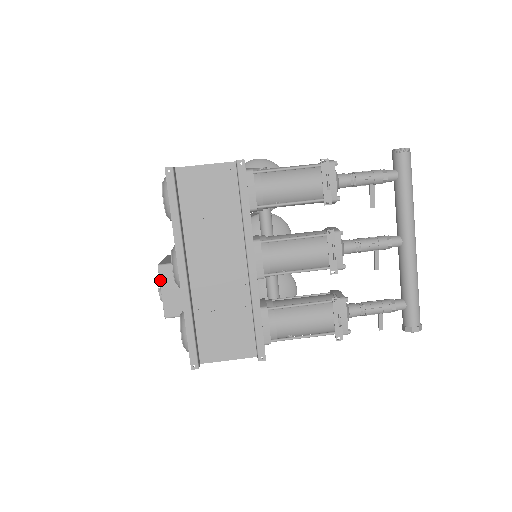
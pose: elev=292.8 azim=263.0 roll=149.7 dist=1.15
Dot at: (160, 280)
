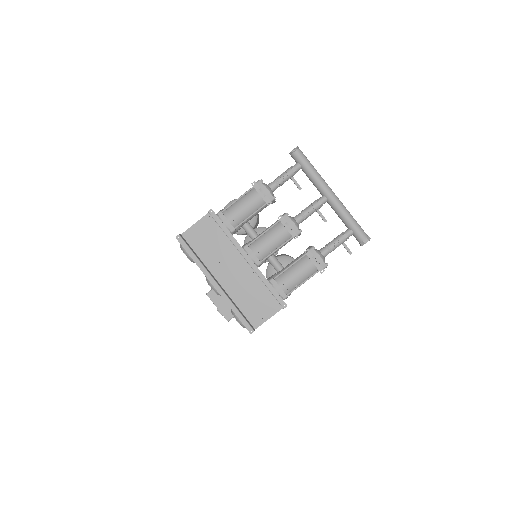
Dot at: (212, 301)
